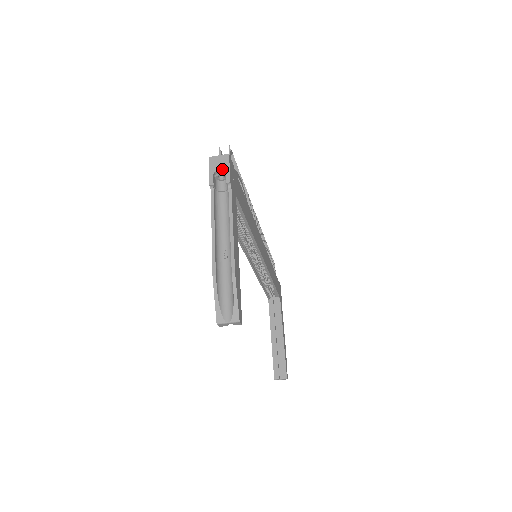
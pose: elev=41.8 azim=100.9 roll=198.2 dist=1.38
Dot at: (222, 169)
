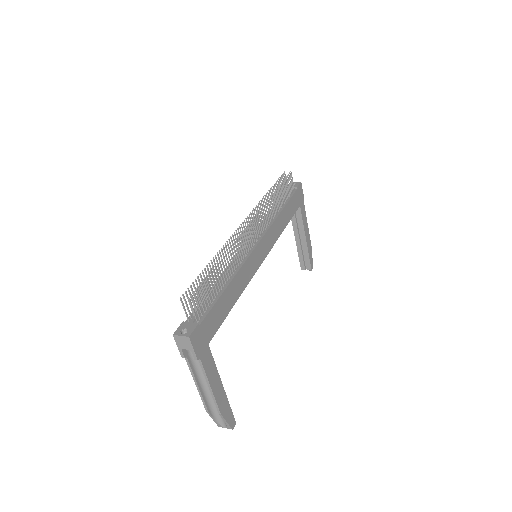
Dot at: (187, 348)
